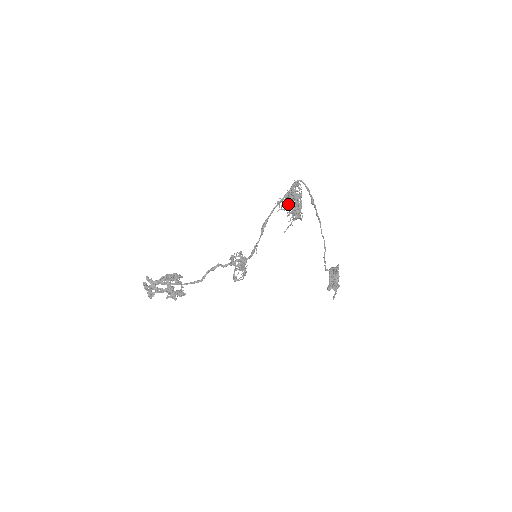
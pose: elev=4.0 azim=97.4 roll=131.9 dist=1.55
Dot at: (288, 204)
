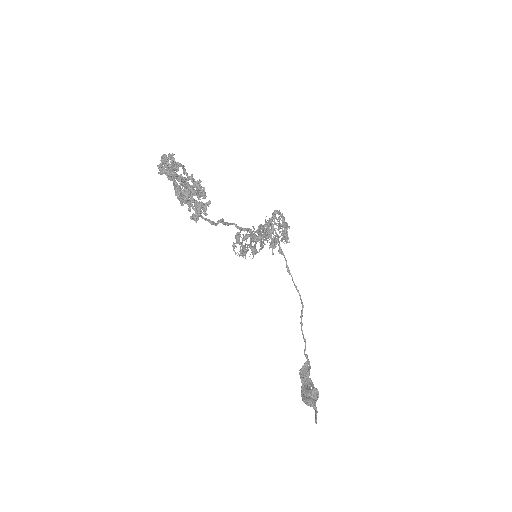
Dot at: (266, 238)
